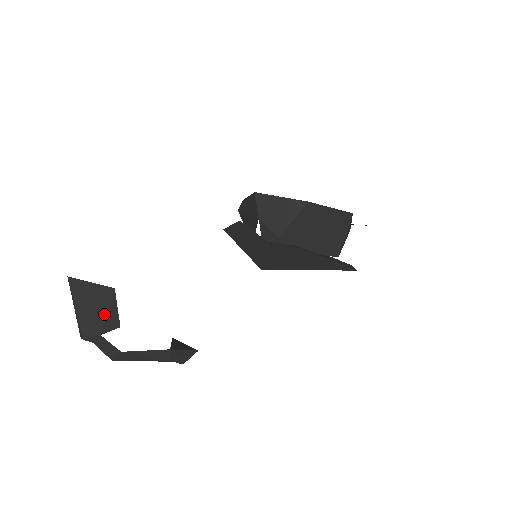
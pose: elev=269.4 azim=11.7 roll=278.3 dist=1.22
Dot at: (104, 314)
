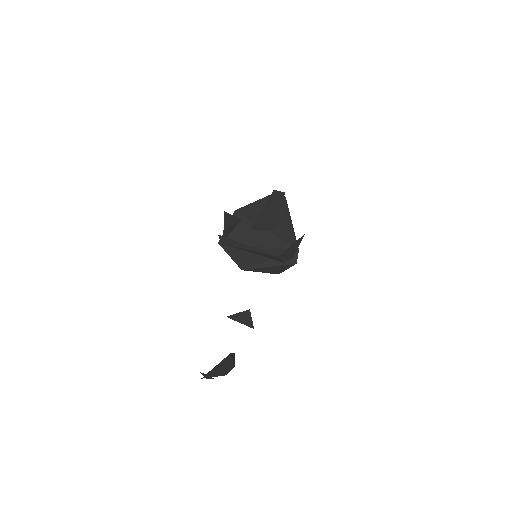
Dot at: (232, 362)
